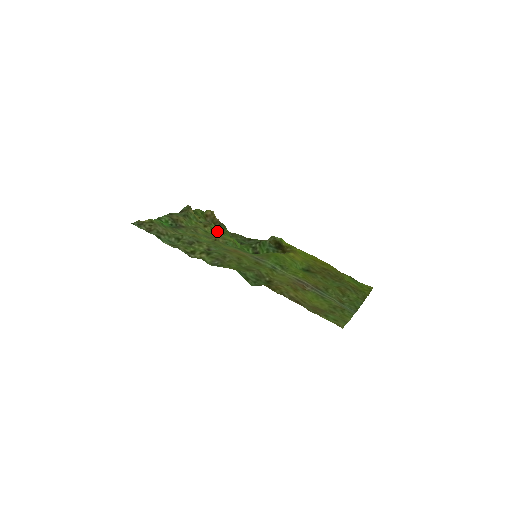
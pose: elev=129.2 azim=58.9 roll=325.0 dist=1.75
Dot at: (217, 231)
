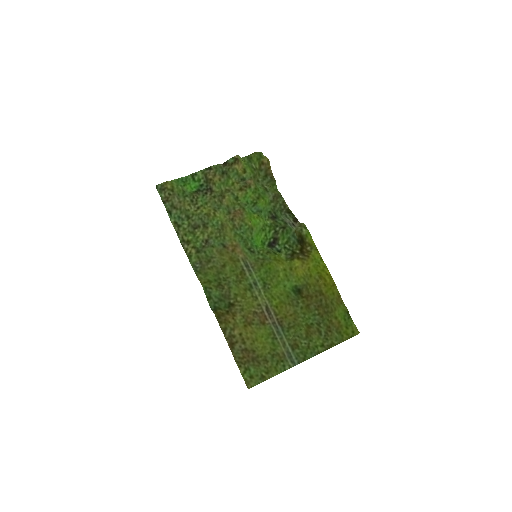
Dot at: (252, 197)
